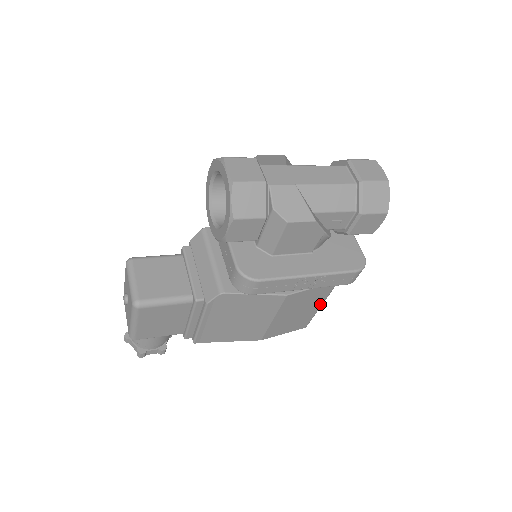
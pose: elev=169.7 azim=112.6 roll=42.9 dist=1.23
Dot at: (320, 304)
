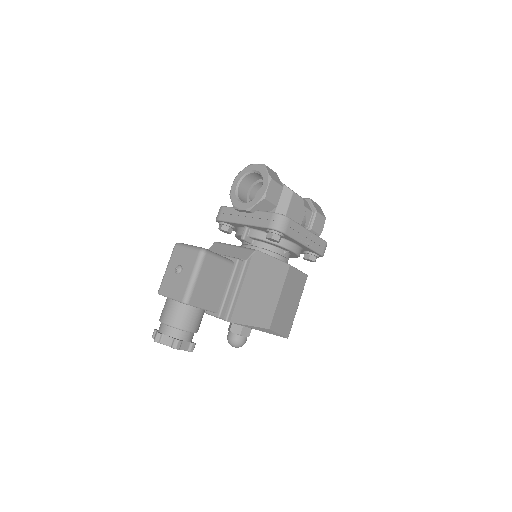
Dot at: (298, 303)
